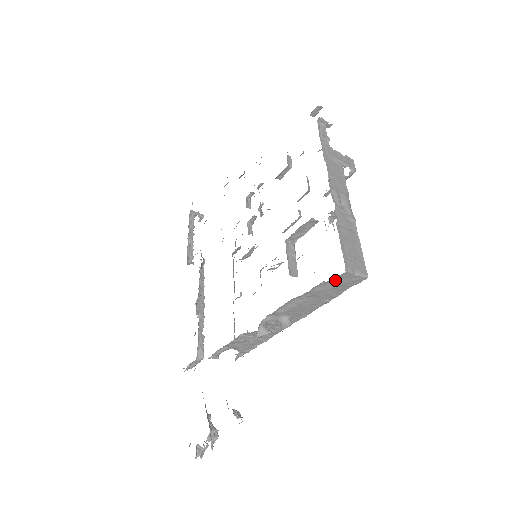
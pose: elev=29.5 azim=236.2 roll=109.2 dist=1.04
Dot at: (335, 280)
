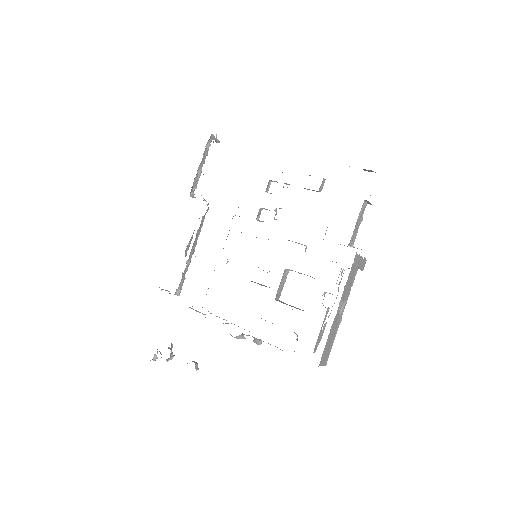
Dot at: occluded
